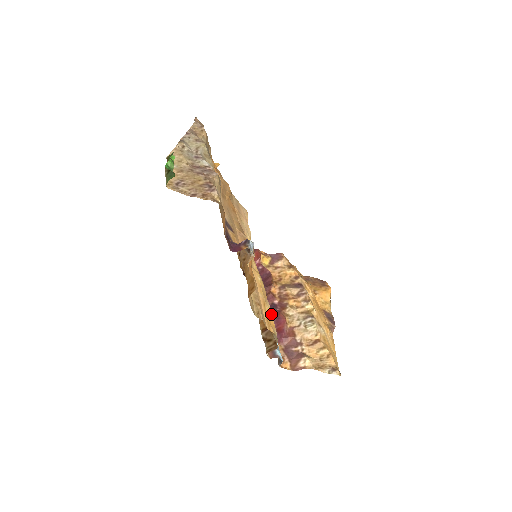
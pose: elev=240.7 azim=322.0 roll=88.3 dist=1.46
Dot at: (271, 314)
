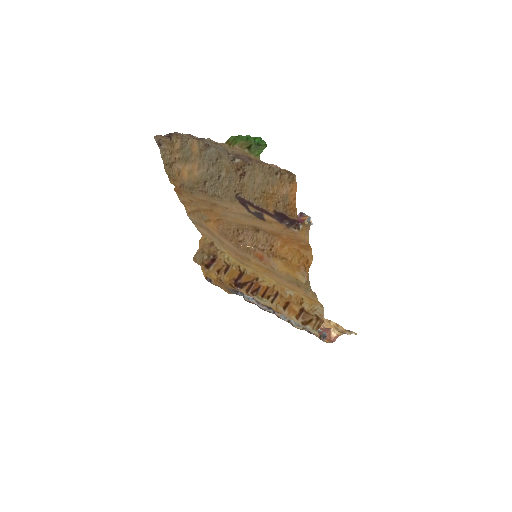
Dot at: (301, 297)
